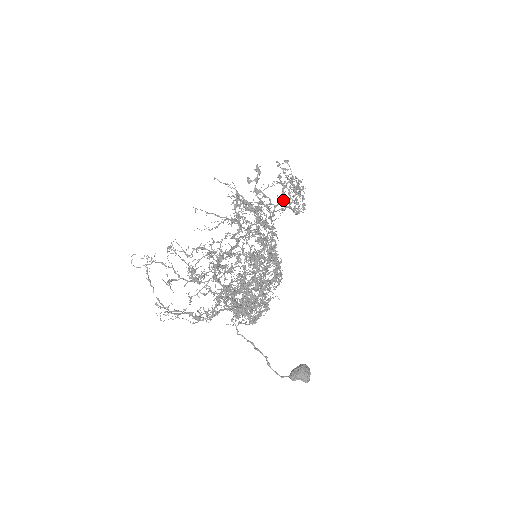
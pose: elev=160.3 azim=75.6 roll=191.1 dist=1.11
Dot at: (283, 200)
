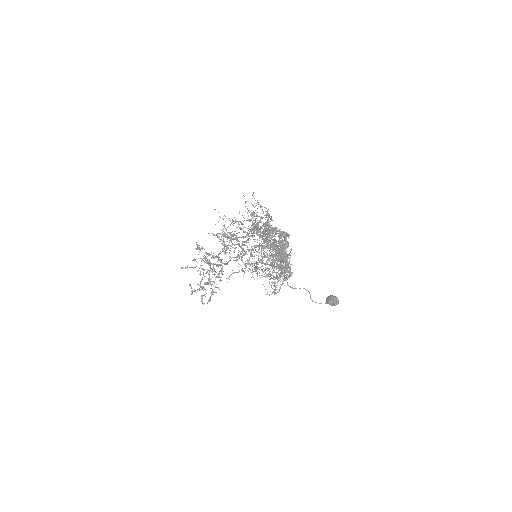
Dot at: (220, 264)
